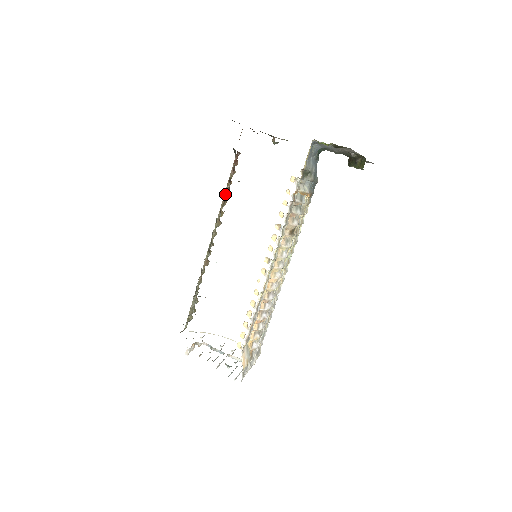
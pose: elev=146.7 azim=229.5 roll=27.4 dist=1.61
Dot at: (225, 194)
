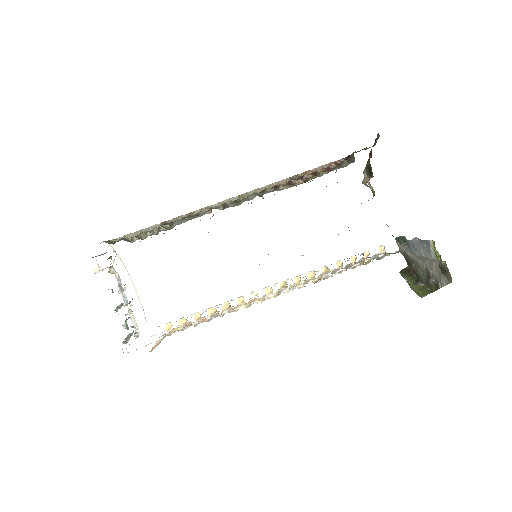
Dot at: (295, 177)
